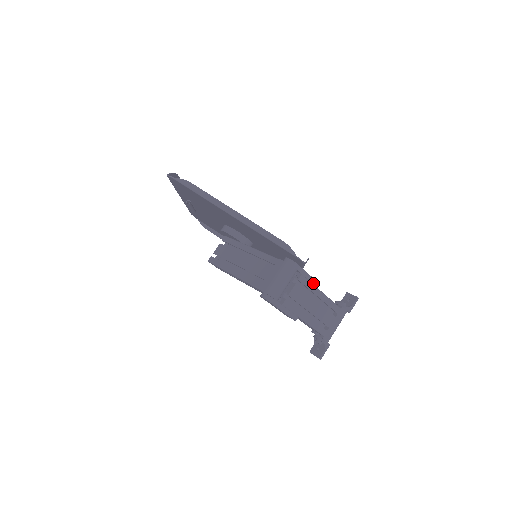
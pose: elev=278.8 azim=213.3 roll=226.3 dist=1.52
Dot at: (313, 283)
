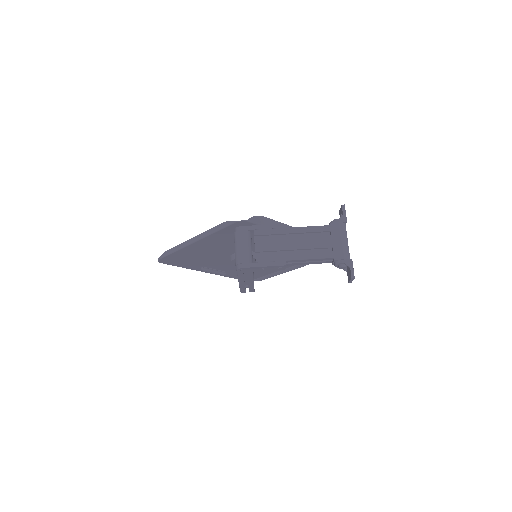
Dot at: (275, 228)
